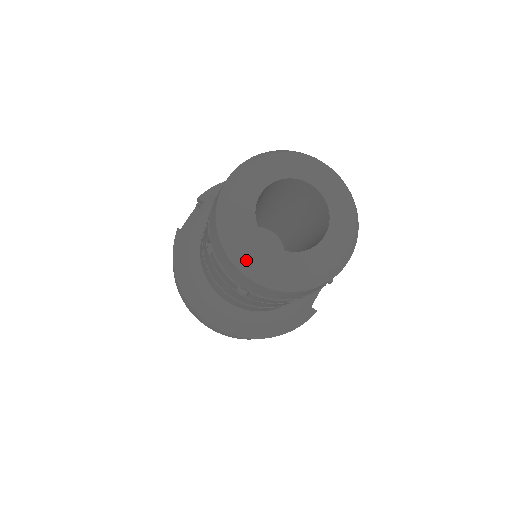
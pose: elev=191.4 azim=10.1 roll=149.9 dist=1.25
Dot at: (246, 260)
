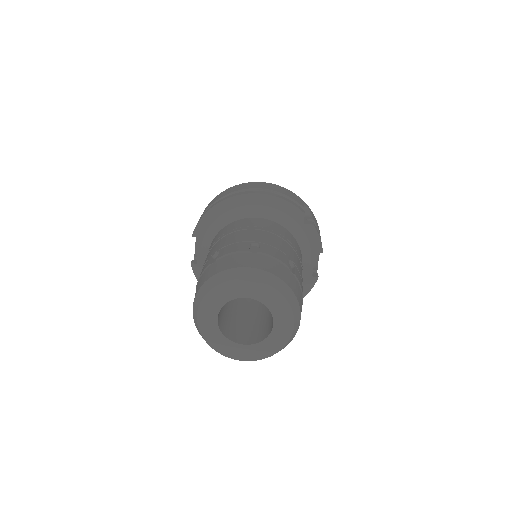
Dot at: occluded
